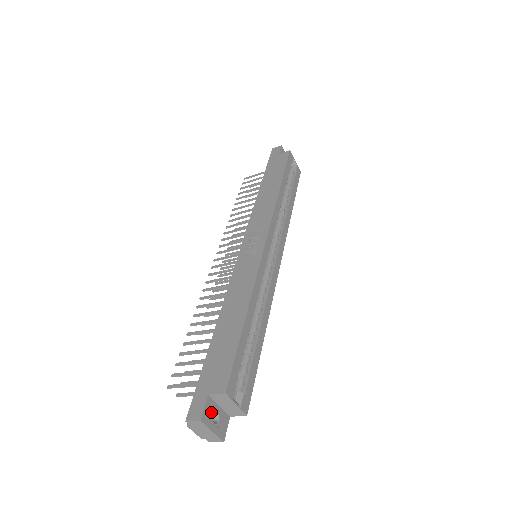
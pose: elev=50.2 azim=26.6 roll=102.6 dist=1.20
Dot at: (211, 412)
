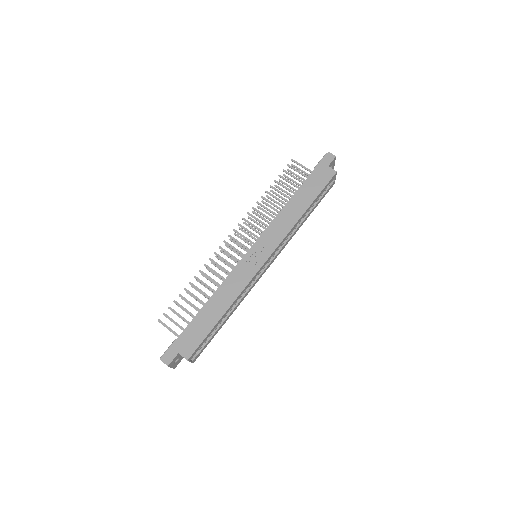
Dot at: (175, 360)
